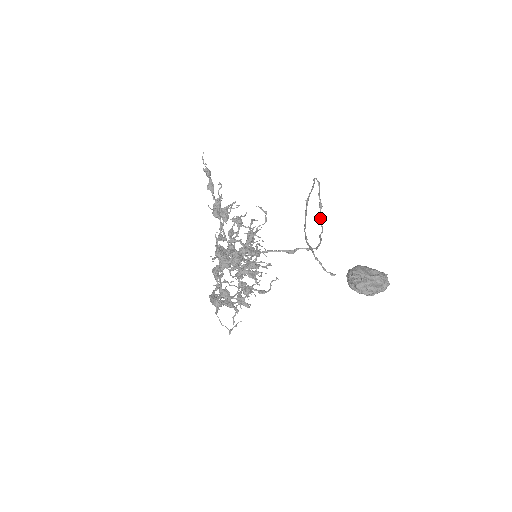
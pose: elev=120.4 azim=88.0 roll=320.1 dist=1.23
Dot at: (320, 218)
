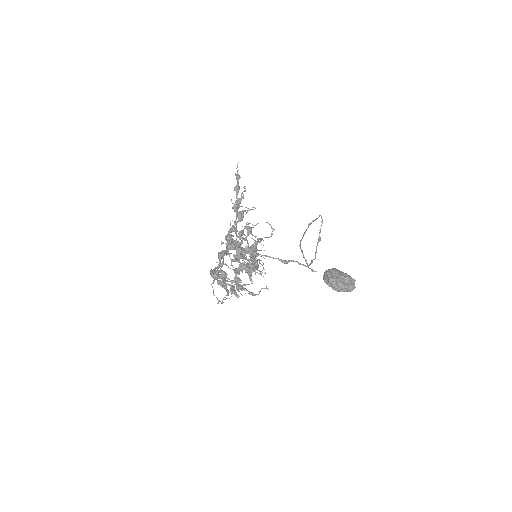
Dot at: (316, 248)
